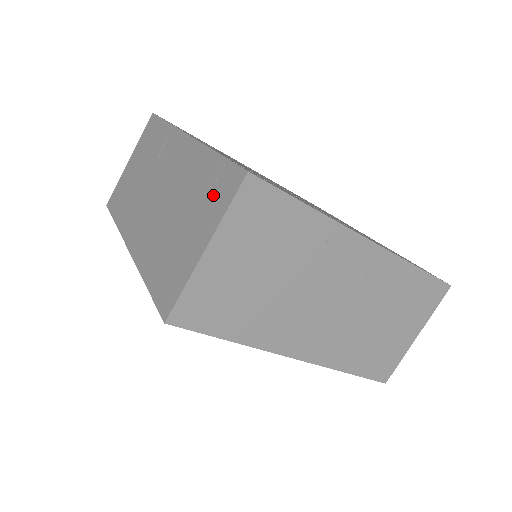
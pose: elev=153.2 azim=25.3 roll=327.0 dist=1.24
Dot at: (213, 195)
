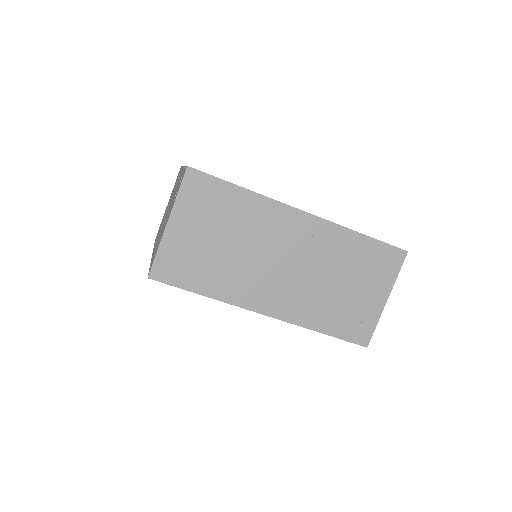
Dot at: (177, 190)
